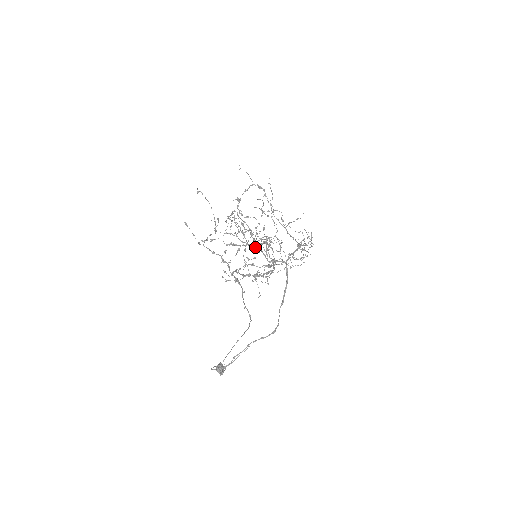
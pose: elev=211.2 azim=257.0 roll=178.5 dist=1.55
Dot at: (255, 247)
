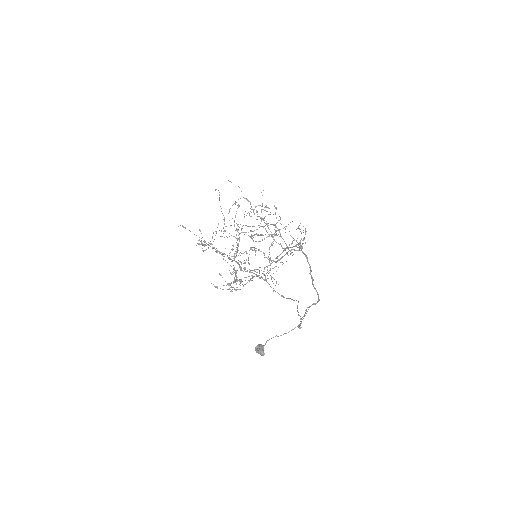
Dot at: (279, 236)
